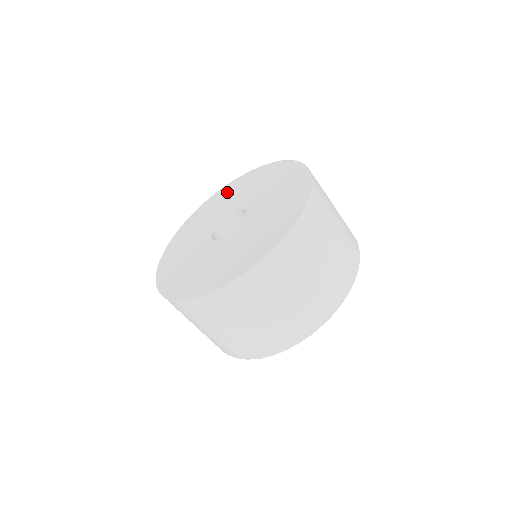
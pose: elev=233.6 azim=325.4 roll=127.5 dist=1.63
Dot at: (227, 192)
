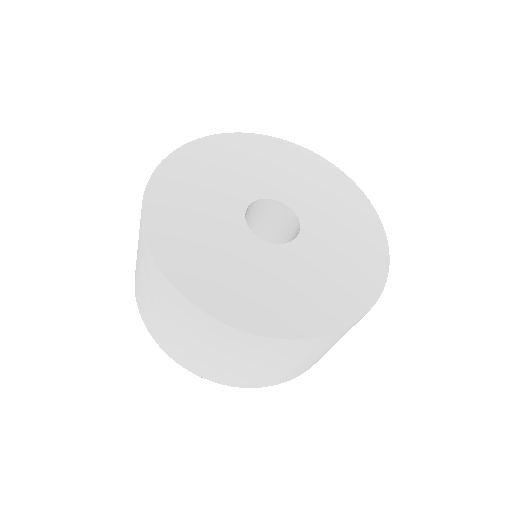
Dot at: (193, 167)
